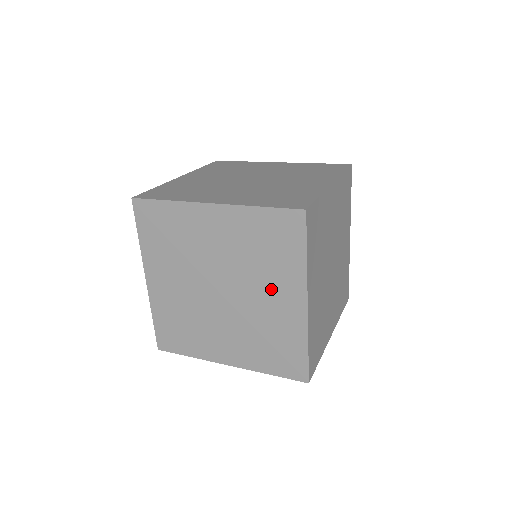
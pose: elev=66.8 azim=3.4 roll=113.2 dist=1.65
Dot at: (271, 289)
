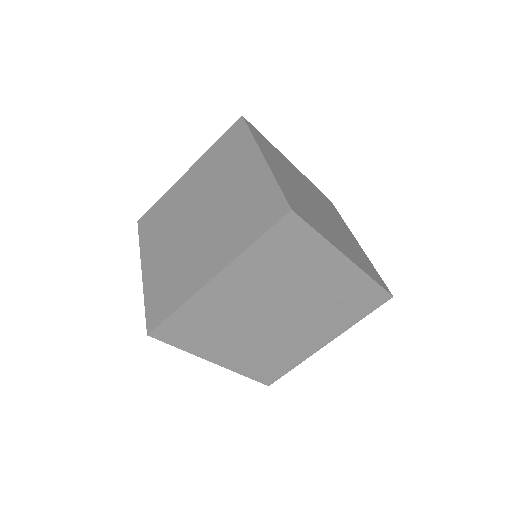
Dot at: (215, 244)
